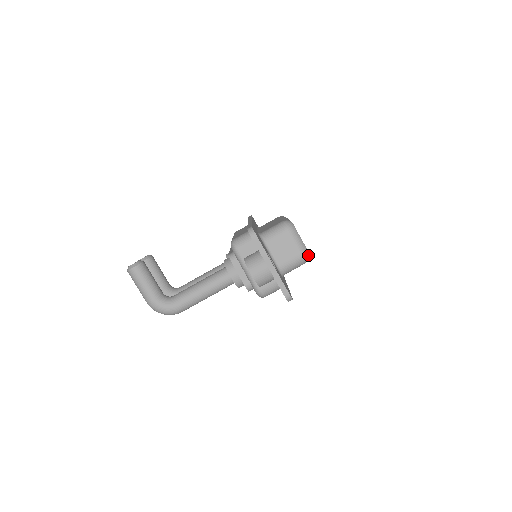
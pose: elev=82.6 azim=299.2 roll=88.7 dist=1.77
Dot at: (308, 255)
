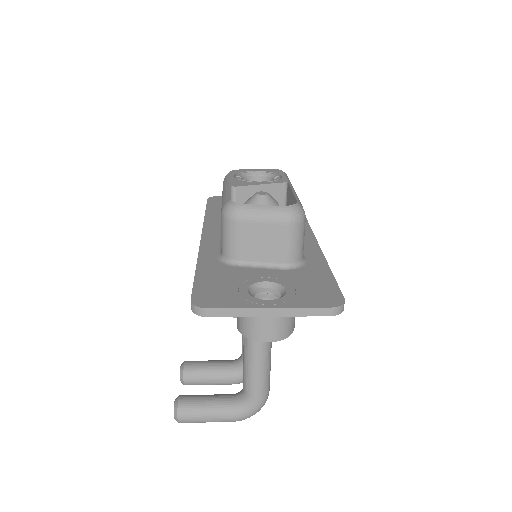
Dot at: (295, 210)
